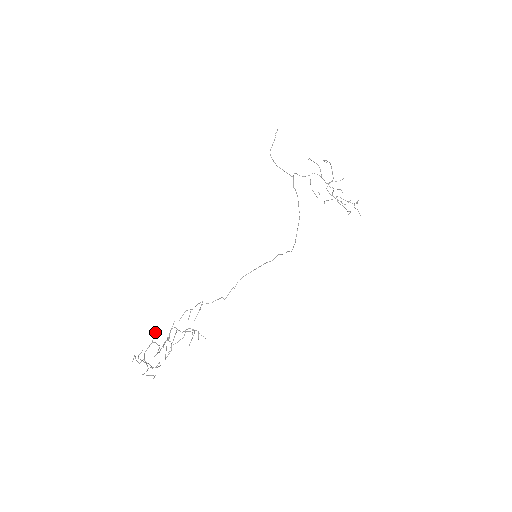
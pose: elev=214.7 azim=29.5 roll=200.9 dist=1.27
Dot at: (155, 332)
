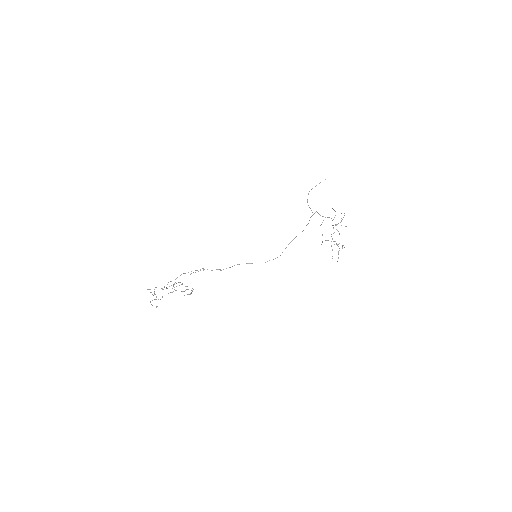
Dot at: occluded
